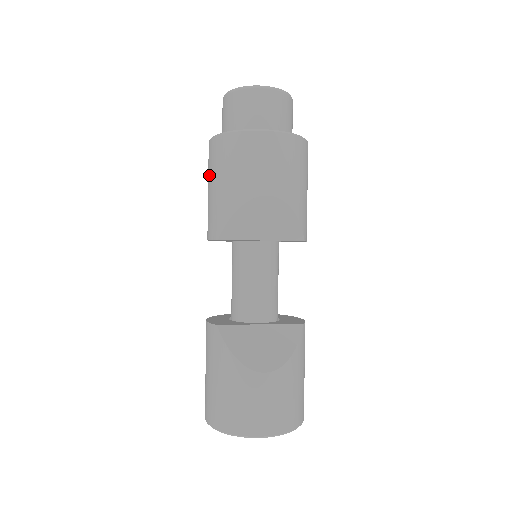
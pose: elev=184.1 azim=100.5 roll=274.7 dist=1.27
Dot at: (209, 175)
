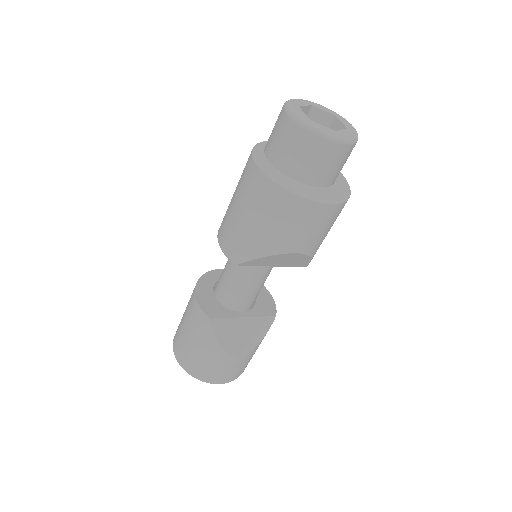
Dot at: (244, 200)
